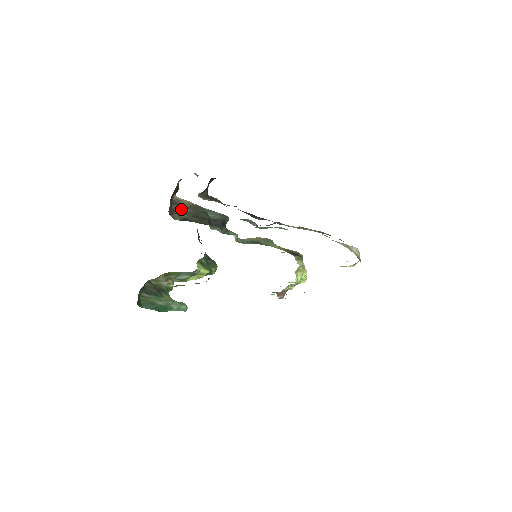
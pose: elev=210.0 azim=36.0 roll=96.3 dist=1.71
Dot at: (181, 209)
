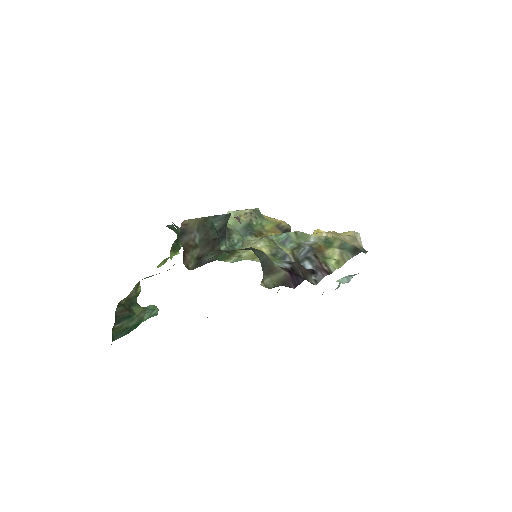
Dot at: (190, 239)
